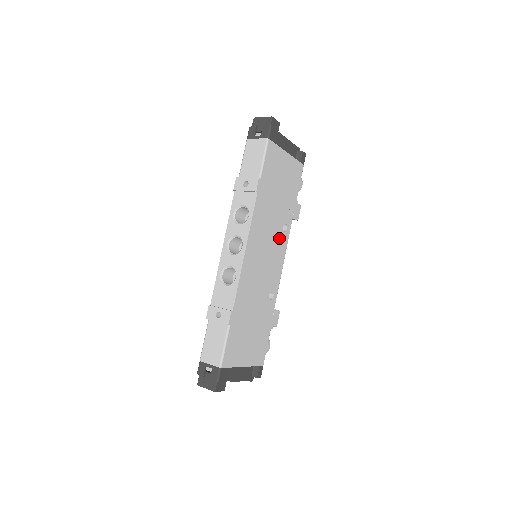
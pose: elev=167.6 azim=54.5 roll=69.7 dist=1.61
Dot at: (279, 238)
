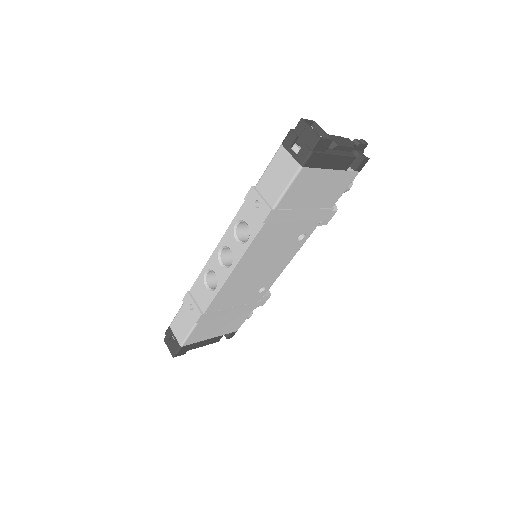
Dot at: (289, 247)
